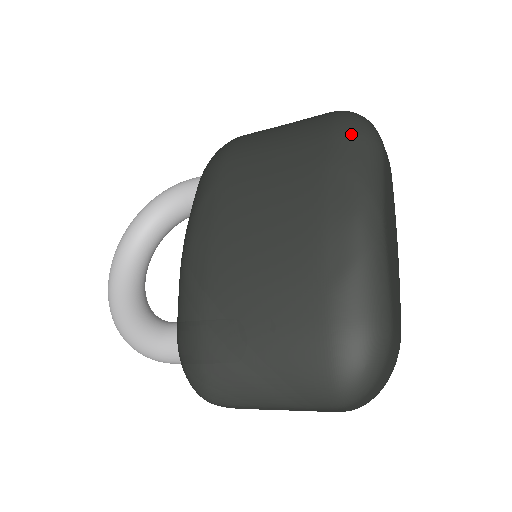
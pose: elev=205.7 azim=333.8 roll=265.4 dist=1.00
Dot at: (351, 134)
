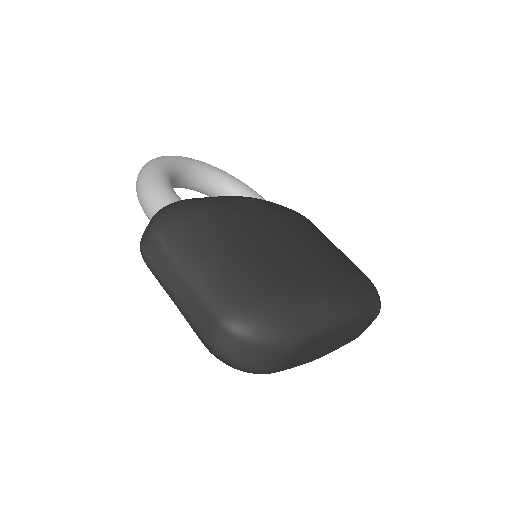
Dot at: (375, 290)
